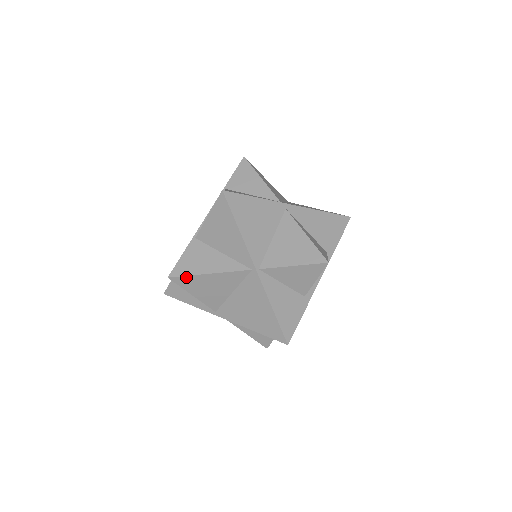
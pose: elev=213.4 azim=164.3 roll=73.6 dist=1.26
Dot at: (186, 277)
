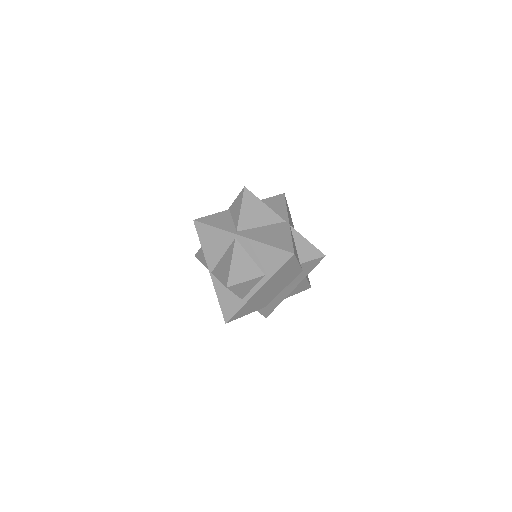
Dot at: occluded
